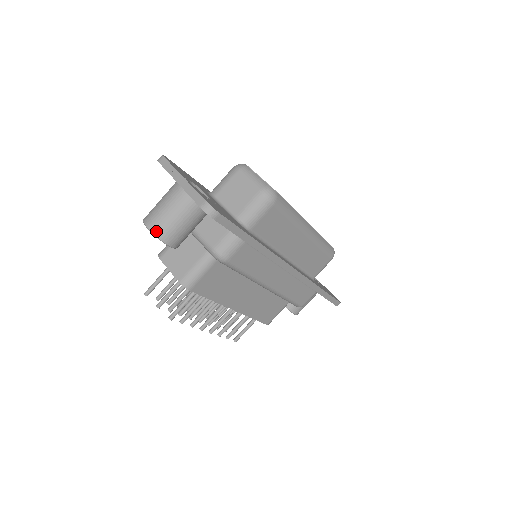
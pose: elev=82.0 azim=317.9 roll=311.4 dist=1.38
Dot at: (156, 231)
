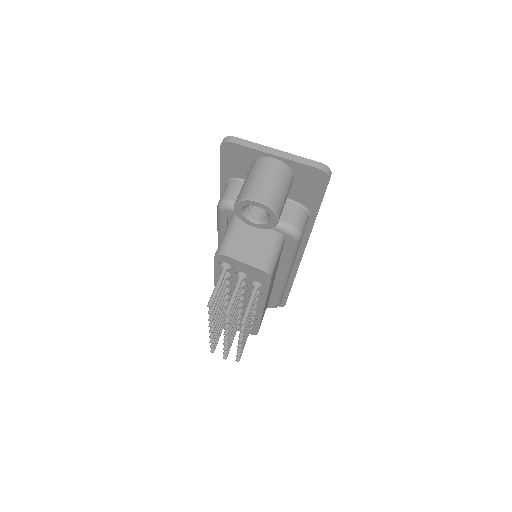
Dot at: (272, 204)
